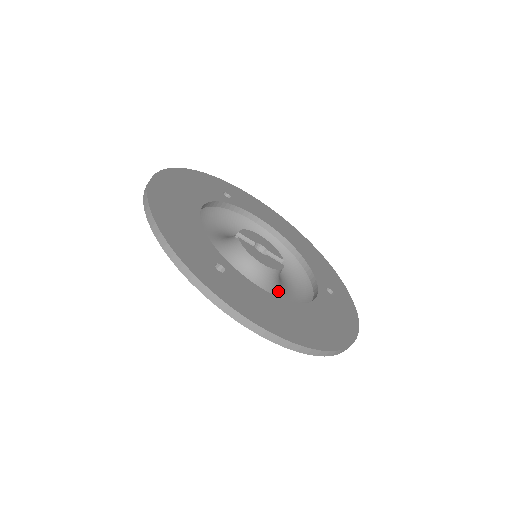
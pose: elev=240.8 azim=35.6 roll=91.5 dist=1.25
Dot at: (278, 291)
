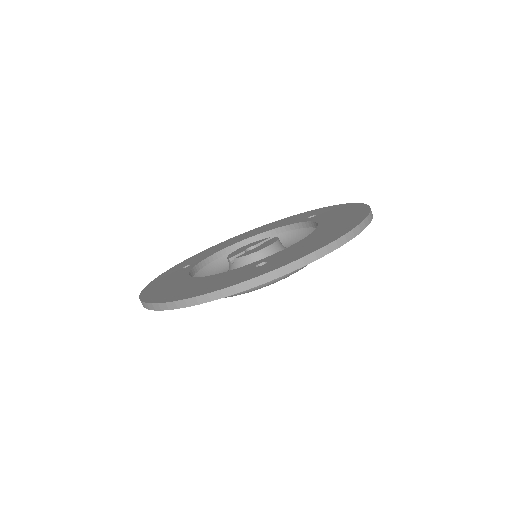
Dot at: occluded
